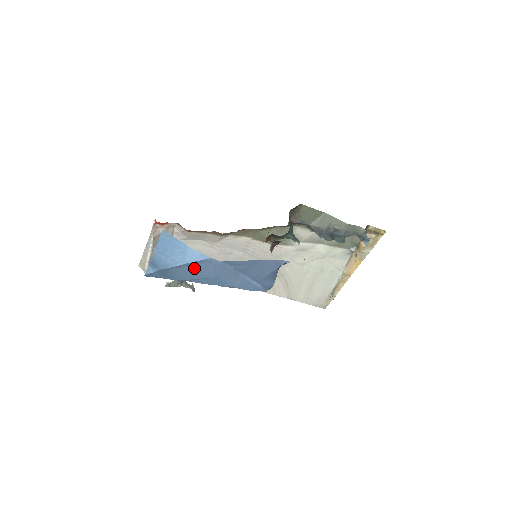
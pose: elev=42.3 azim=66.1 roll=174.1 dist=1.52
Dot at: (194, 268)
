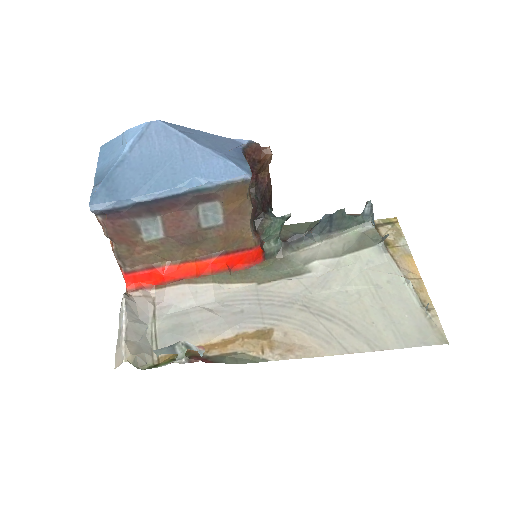
Dot at: (140, 156)
